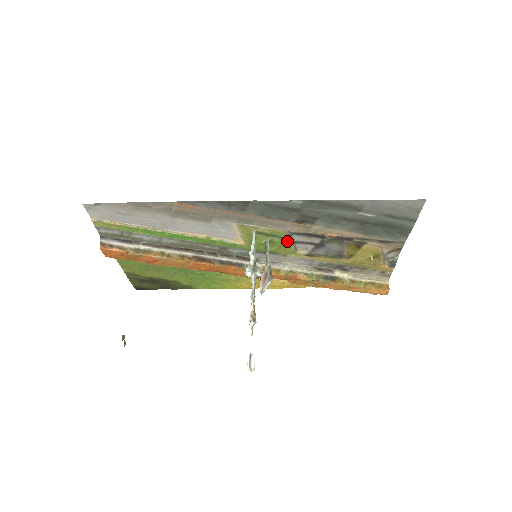
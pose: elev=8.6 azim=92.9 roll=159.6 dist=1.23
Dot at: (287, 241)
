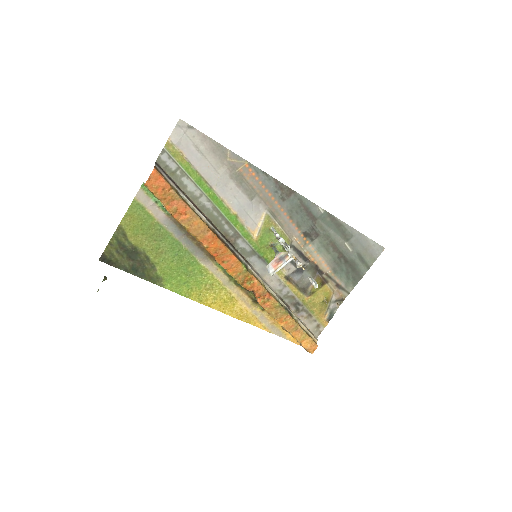
Dot at: occluded
